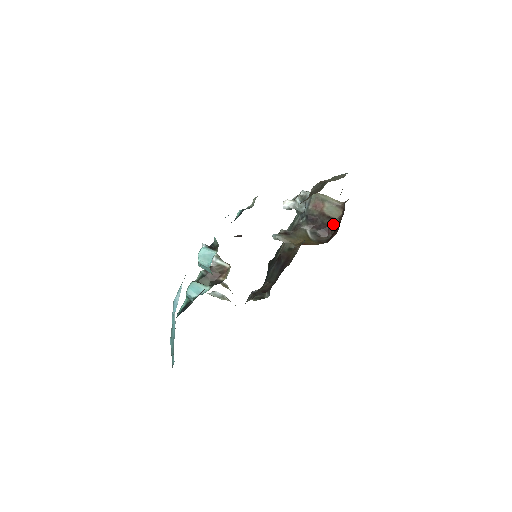
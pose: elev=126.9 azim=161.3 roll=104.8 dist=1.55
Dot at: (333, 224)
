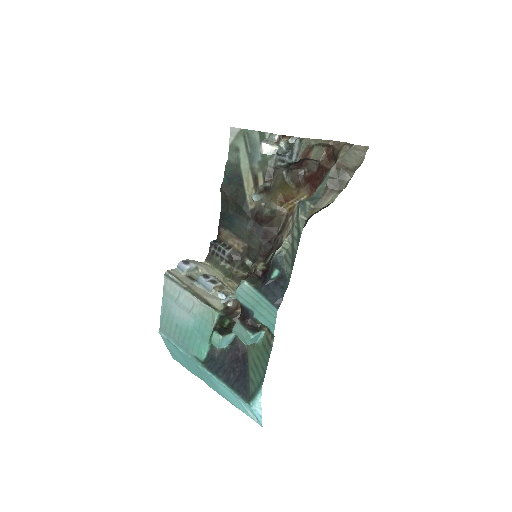
Dot at: occluded
